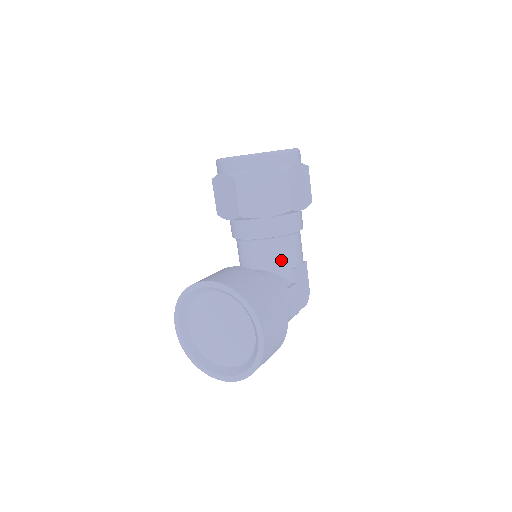
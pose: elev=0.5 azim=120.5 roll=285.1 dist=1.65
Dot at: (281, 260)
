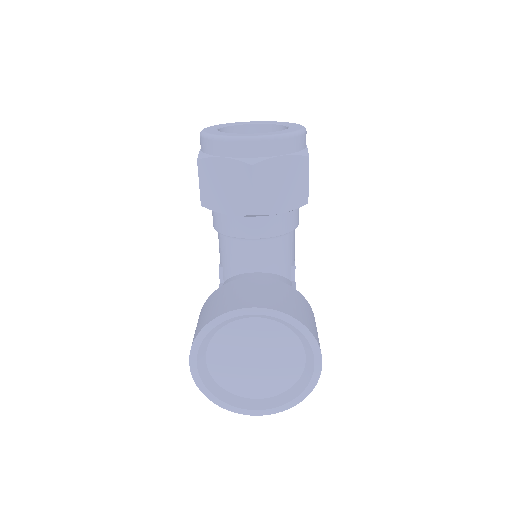
Dot at: (285, 259)
